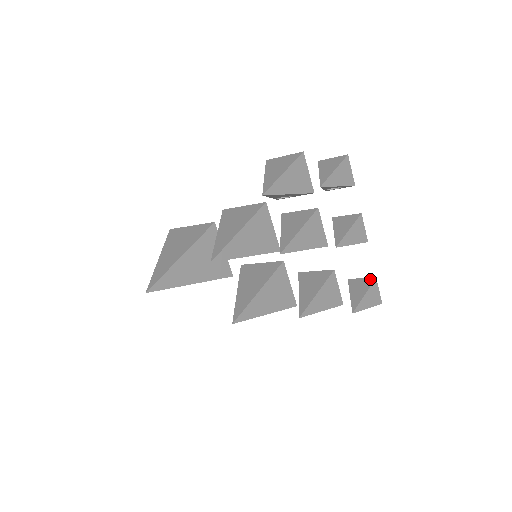
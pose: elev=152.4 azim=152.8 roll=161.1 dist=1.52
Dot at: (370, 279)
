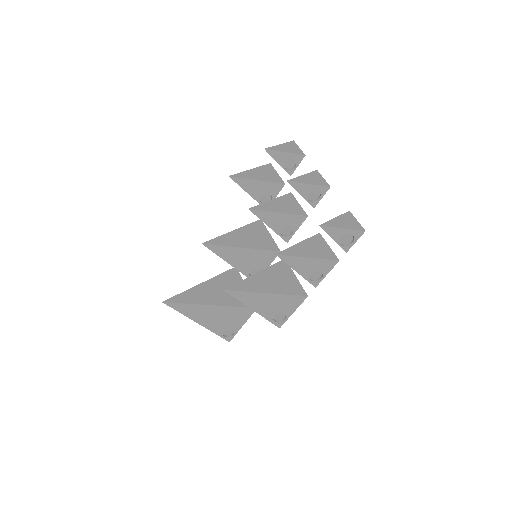
Dot at: occluded
